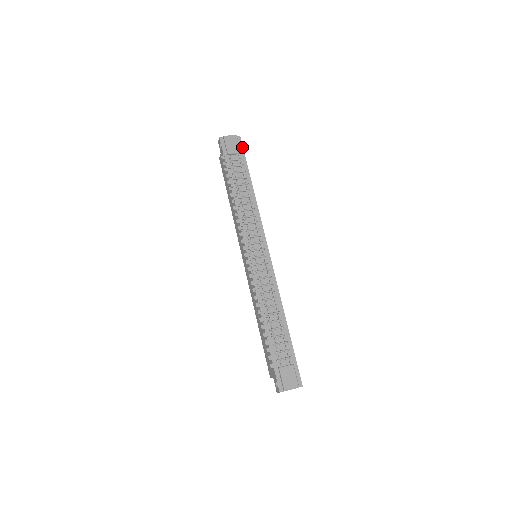
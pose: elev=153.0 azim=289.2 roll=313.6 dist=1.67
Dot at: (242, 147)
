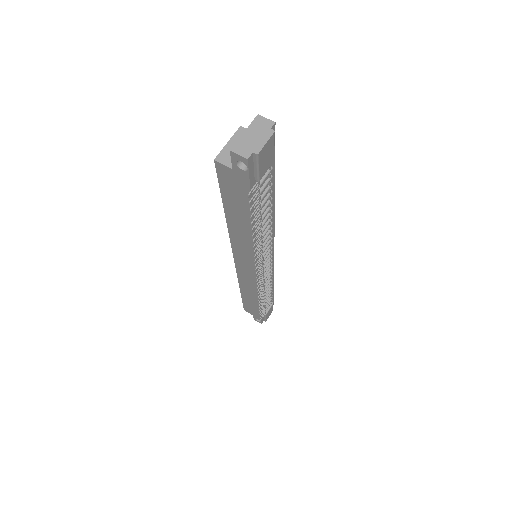
Dot at: occluded
